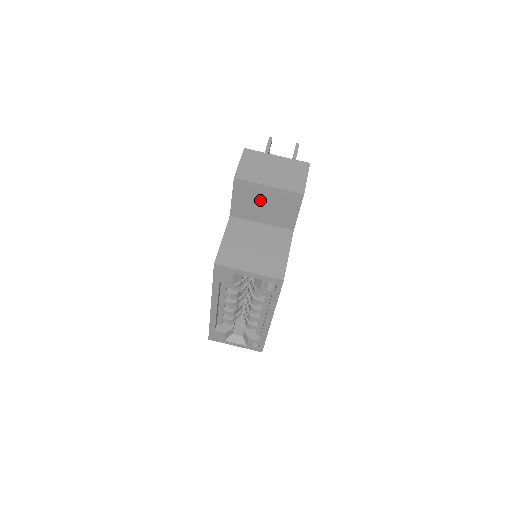
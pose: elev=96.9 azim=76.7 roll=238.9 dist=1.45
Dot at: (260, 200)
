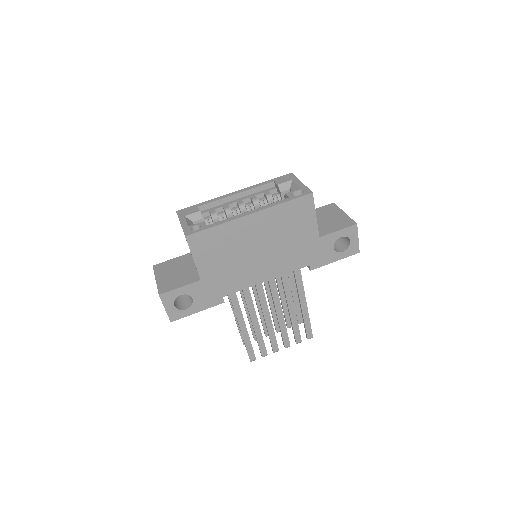
Dot at: (329, 216)
